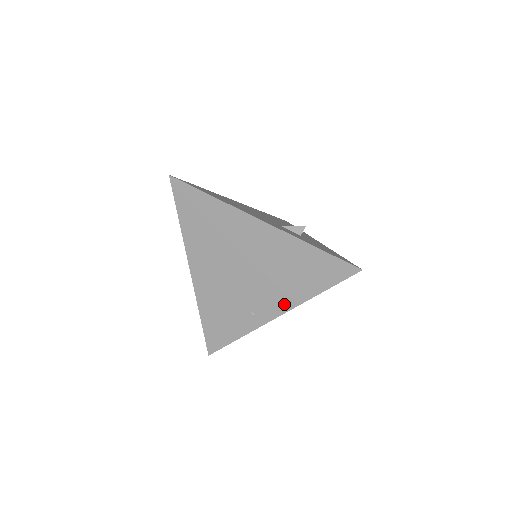
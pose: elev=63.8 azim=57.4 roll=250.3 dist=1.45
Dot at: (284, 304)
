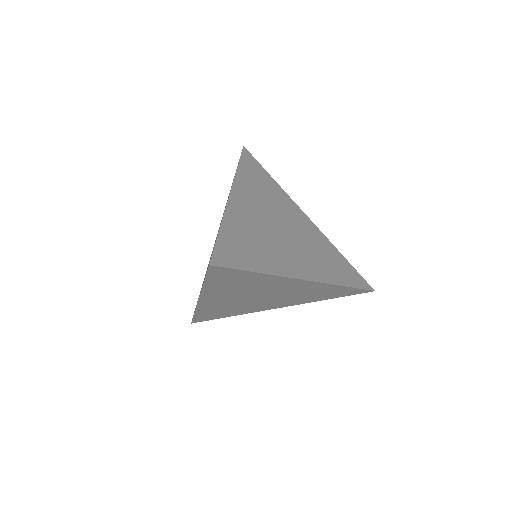
Dot at: (315, 274)
